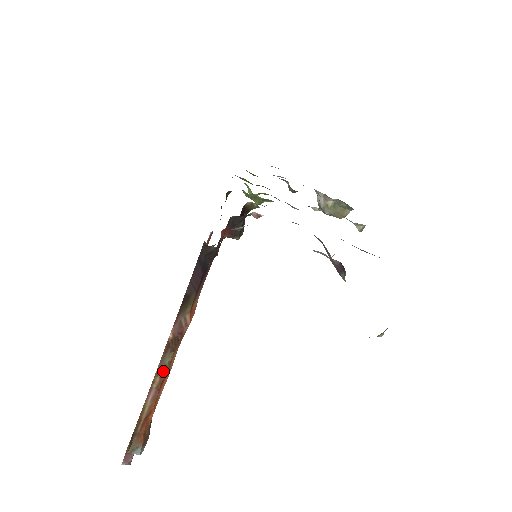
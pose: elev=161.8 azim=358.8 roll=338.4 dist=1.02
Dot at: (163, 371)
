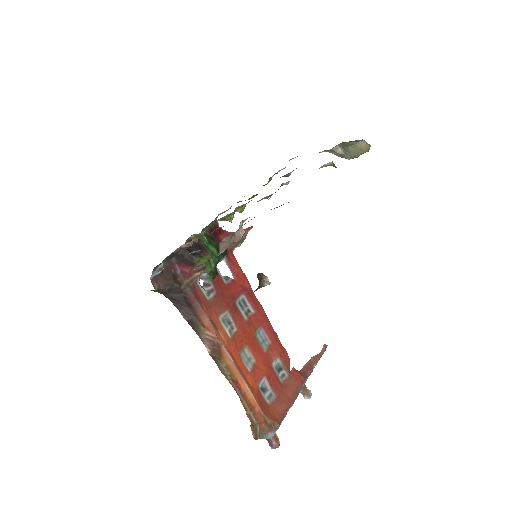
Dot at: (227, 375)
